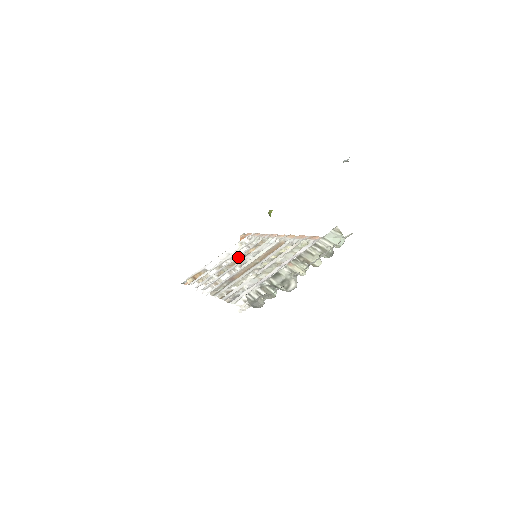
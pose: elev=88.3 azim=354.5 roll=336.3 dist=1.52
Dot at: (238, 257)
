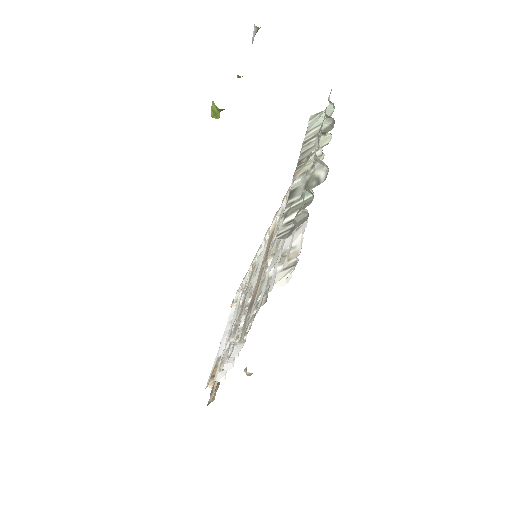
Dot at: (242, 302)
